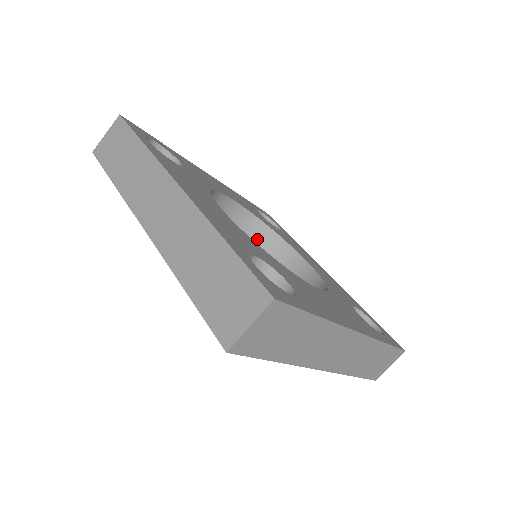
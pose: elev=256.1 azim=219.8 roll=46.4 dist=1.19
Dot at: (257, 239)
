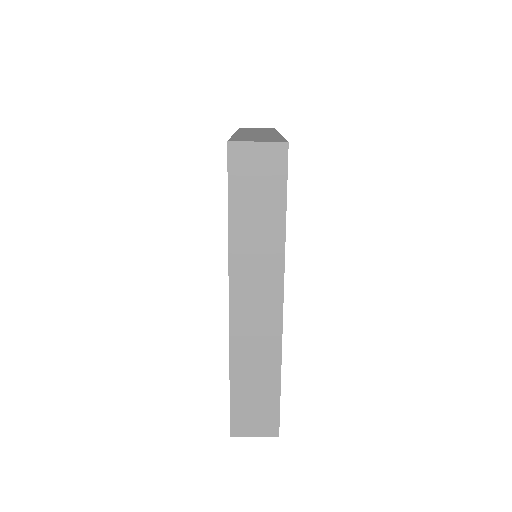
Dot at: occluded
